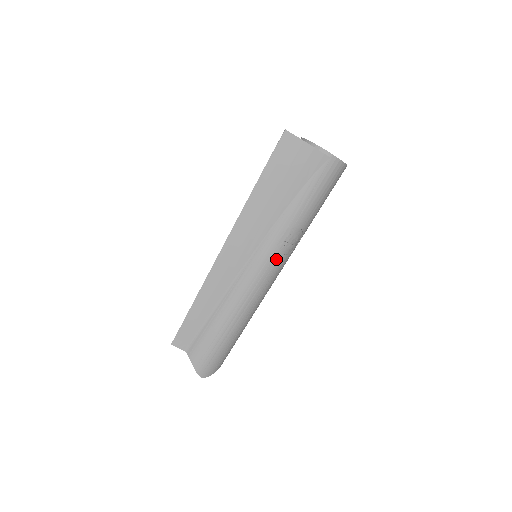
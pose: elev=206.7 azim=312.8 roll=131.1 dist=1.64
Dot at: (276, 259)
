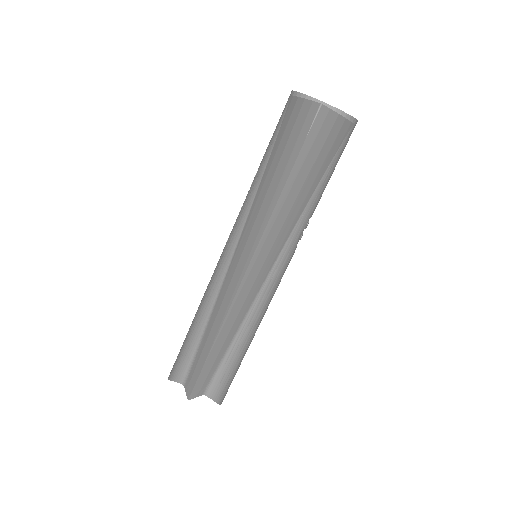
Dot at: (292, 256)
